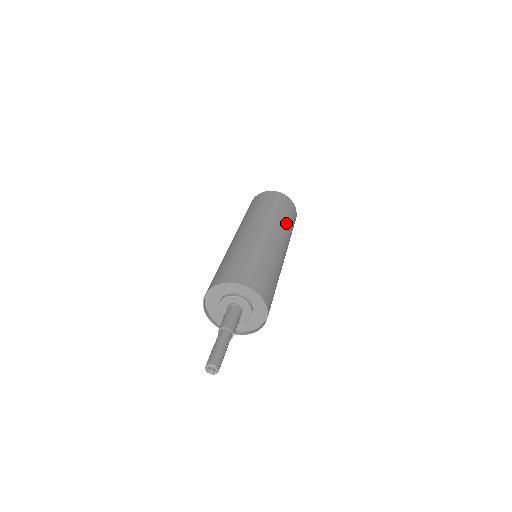
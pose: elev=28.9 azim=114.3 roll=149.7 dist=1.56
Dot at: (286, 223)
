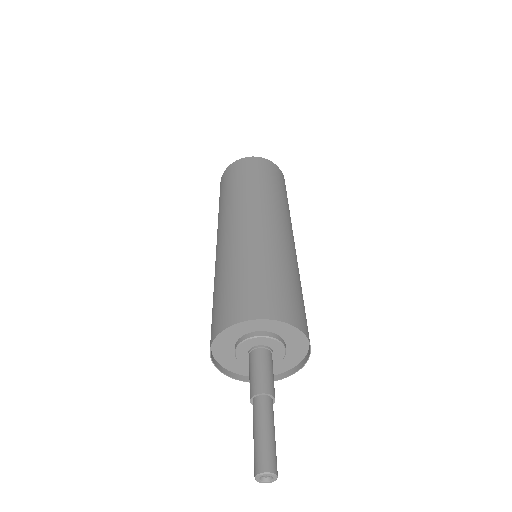
Dot at: occluded
